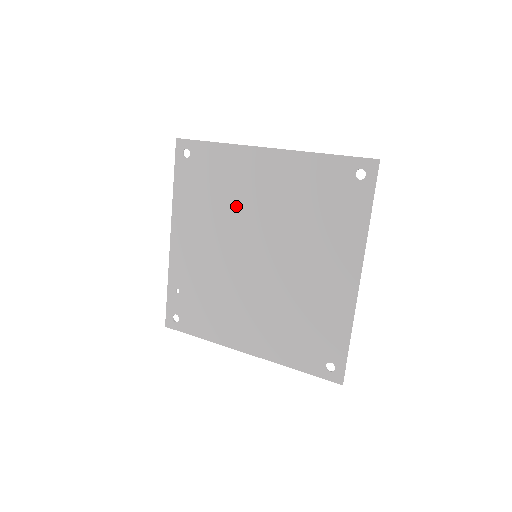
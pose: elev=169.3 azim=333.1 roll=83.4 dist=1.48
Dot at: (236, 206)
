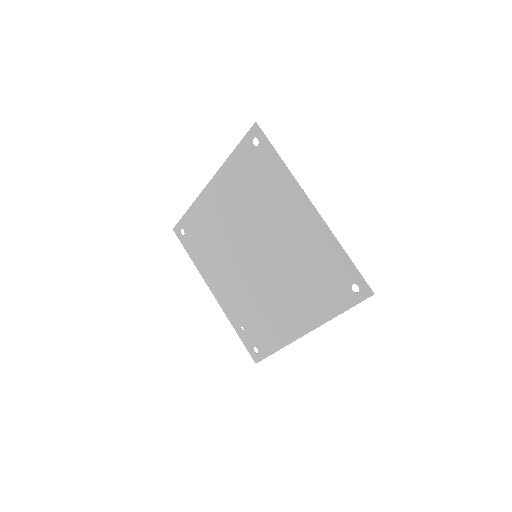
Dot at: (223, 236)
